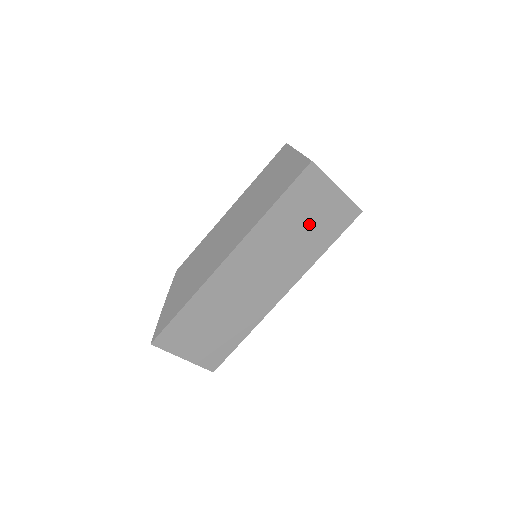
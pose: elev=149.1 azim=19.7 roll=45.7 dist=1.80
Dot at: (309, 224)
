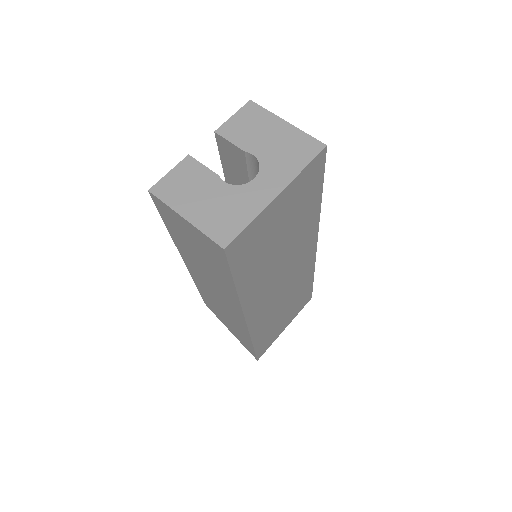
Dot at: (283, 232)
